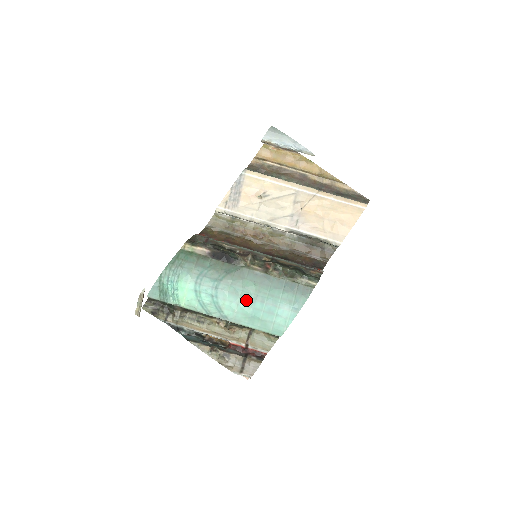
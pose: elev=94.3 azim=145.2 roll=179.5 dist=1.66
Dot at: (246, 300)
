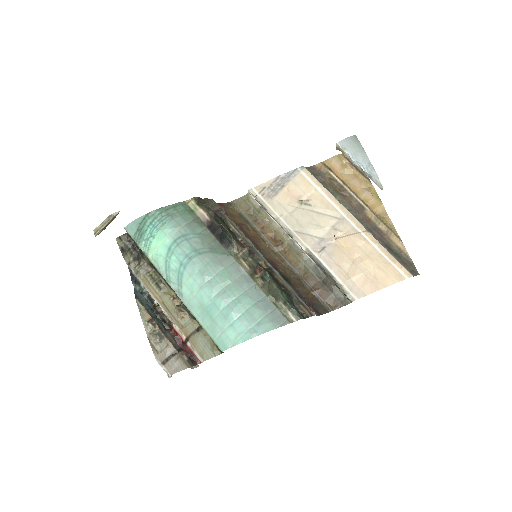
Dot at: (211, 289)
